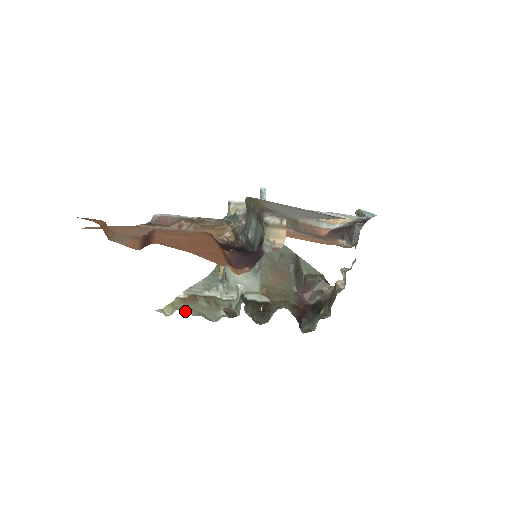
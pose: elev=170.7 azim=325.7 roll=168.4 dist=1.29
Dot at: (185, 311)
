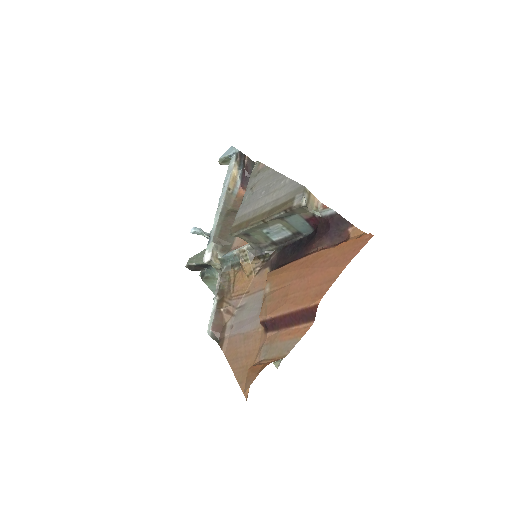
Dot at: occluded
